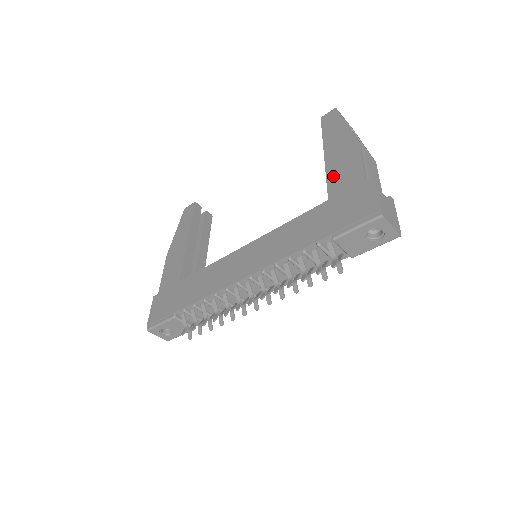
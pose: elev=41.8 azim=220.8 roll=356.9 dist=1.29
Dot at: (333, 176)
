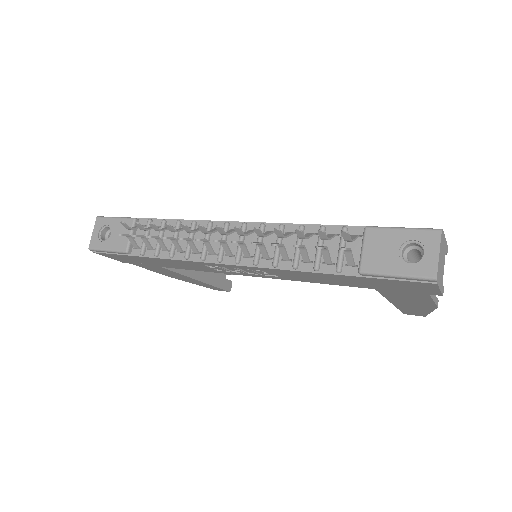
Dot at: occluded
